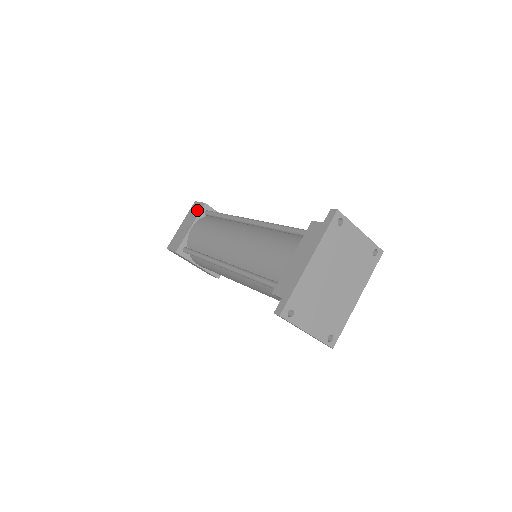
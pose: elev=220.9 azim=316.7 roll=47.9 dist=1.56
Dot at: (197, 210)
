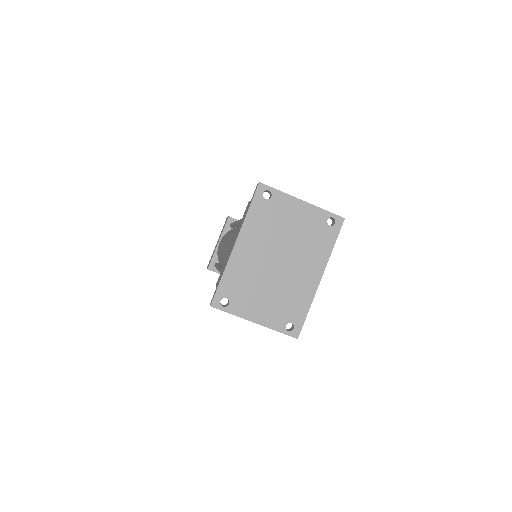
Dot at: (224, 225)
